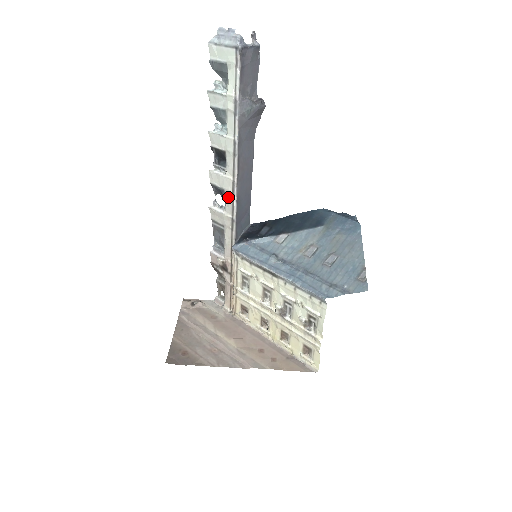
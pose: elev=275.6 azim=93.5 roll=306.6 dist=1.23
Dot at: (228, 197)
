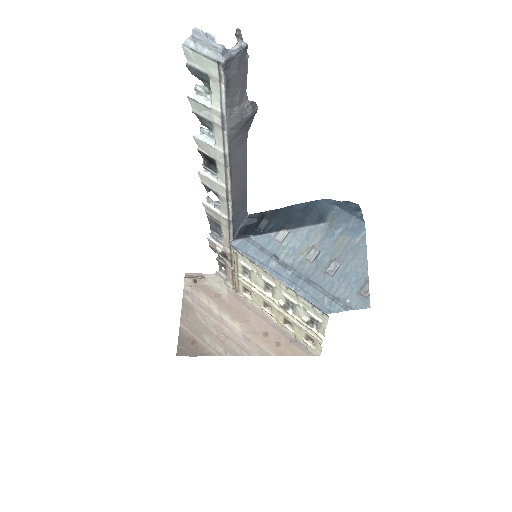
Dot at: (222, 200)
